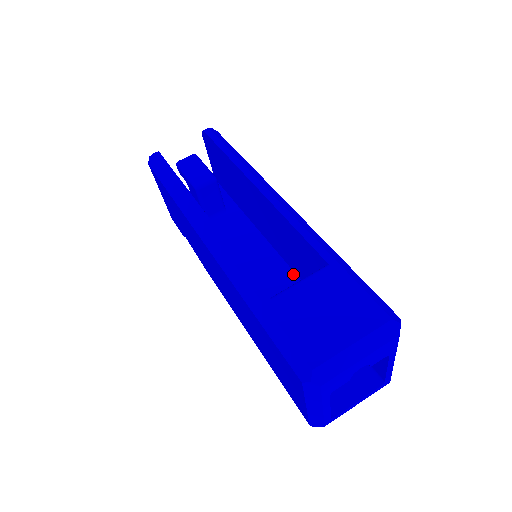
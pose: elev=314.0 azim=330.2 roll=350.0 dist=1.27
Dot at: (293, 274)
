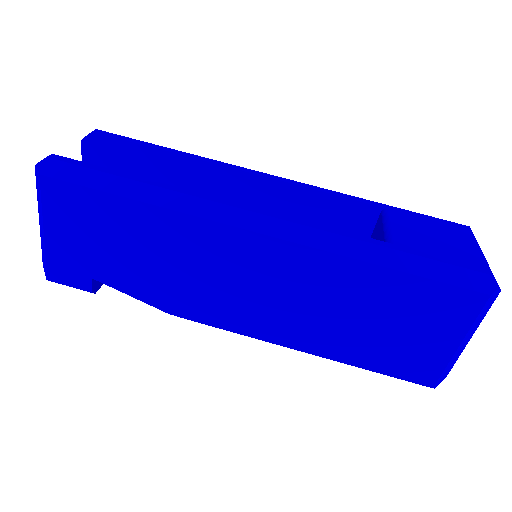
Dot at: occluded
